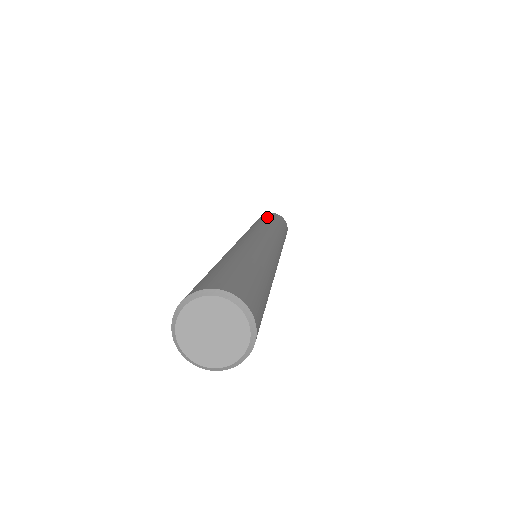
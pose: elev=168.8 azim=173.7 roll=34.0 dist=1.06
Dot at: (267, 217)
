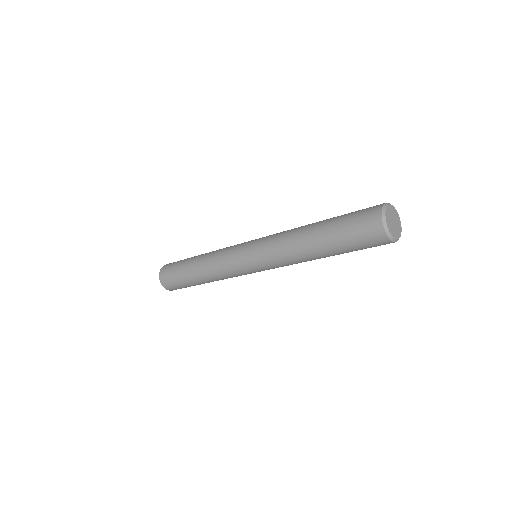
Dot at: (187, 259)
